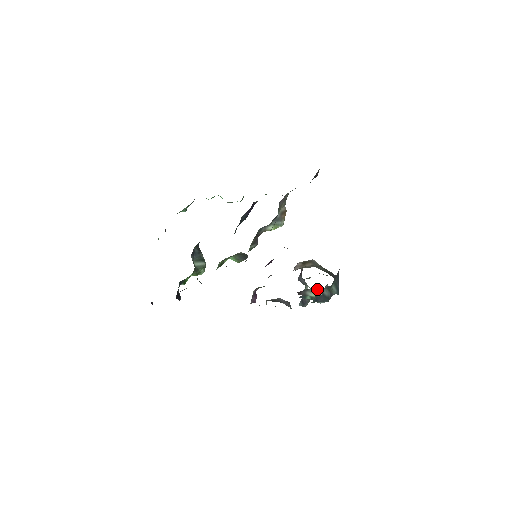
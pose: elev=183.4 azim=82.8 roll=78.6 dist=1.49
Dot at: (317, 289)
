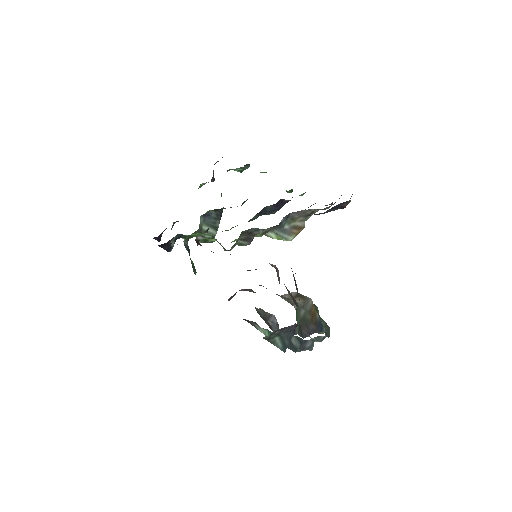
Dot at: (264, 330)
